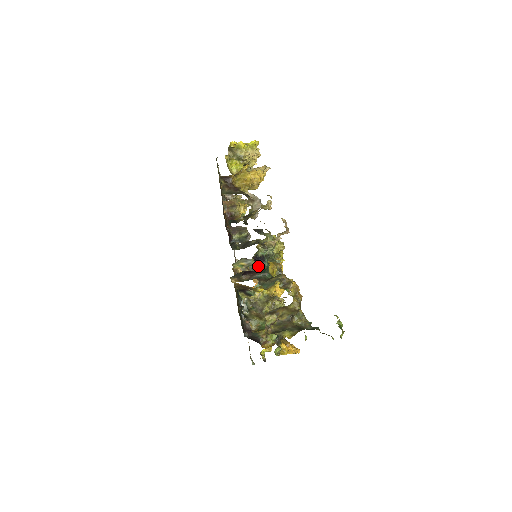
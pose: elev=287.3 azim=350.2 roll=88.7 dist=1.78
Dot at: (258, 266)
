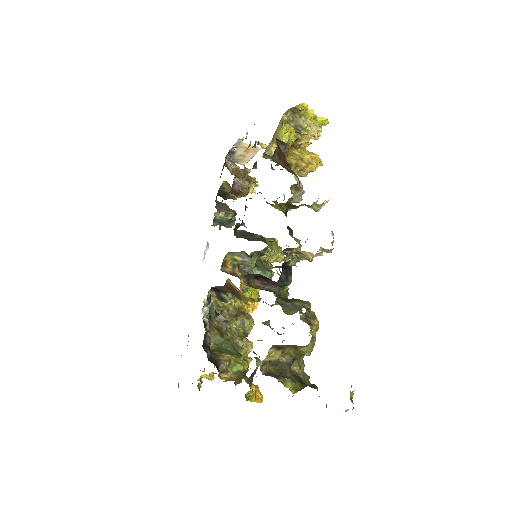
Dot at: (282, 277)
